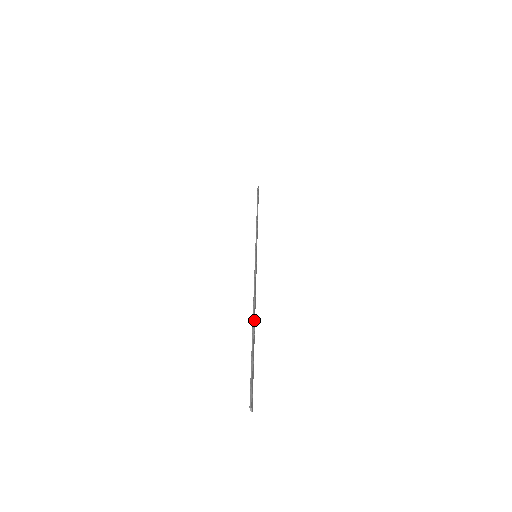
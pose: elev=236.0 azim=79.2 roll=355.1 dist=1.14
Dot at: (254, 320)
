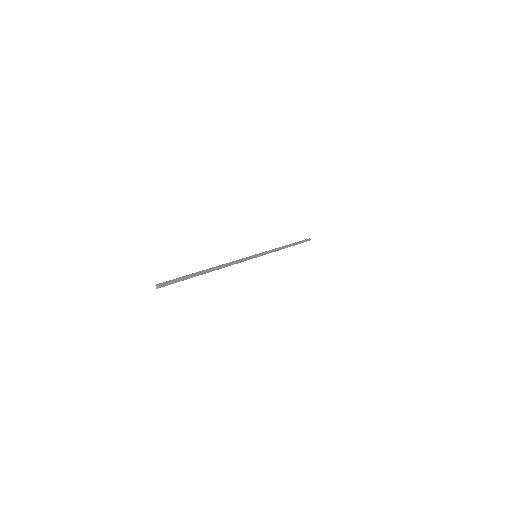
Dot at: (211, 269)
